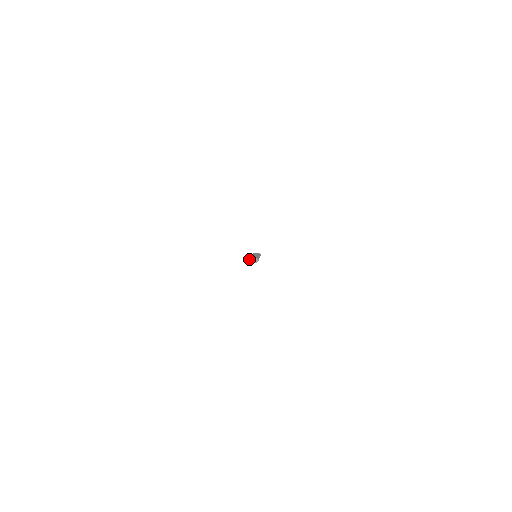
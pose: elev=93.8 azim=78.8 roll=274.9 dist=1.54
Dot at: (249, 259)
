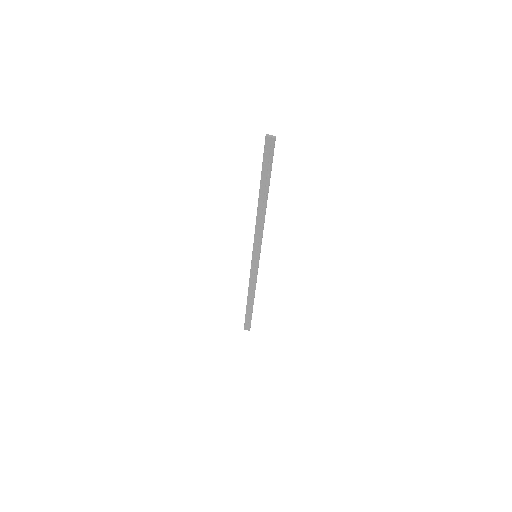
Dot at: (268, 135)
